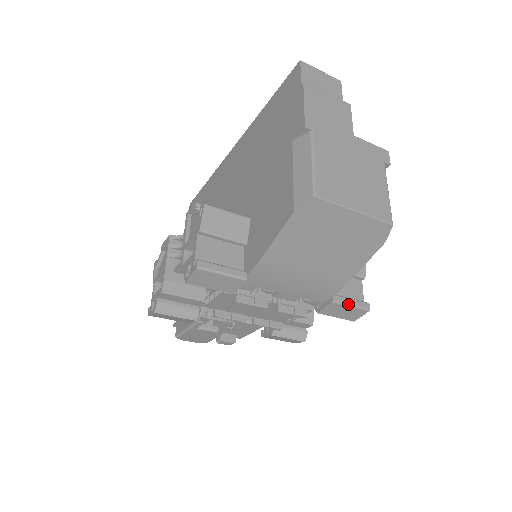
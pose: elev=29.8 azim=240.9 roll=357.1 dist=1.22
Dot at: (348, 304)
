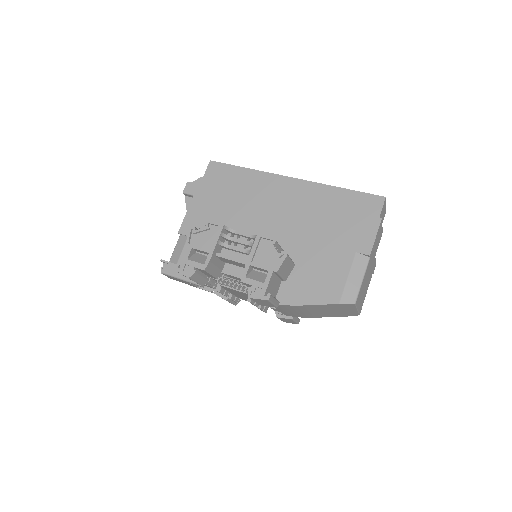
Dot at: (295, 321)
